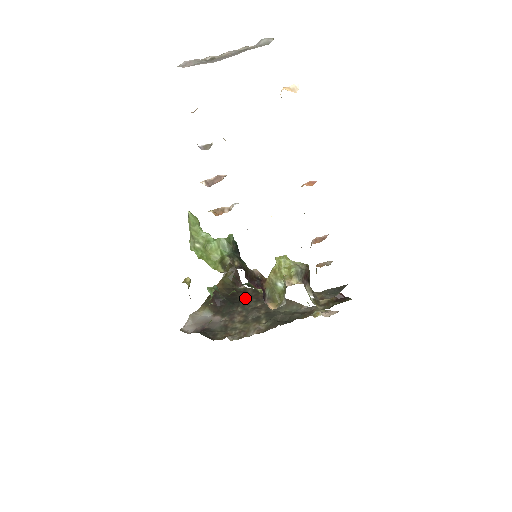
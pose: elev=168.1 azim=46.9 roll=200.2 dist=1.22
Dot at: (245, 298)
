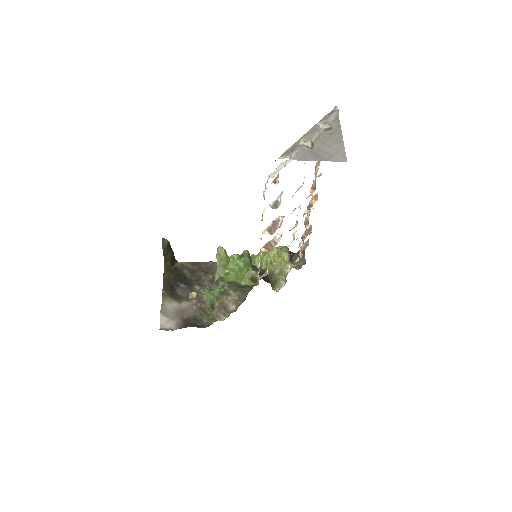
Dot at: (192, 275)
